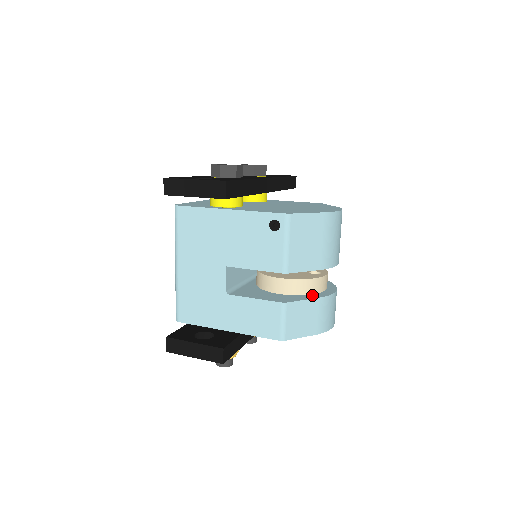
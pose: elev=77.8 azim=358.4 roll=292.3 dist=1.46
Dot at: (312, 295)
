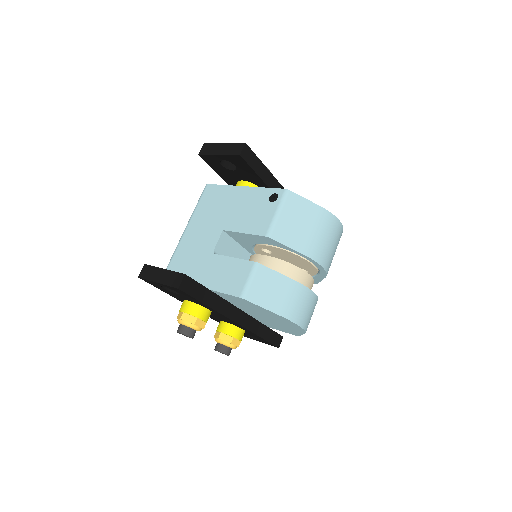
Dot at: occluded
